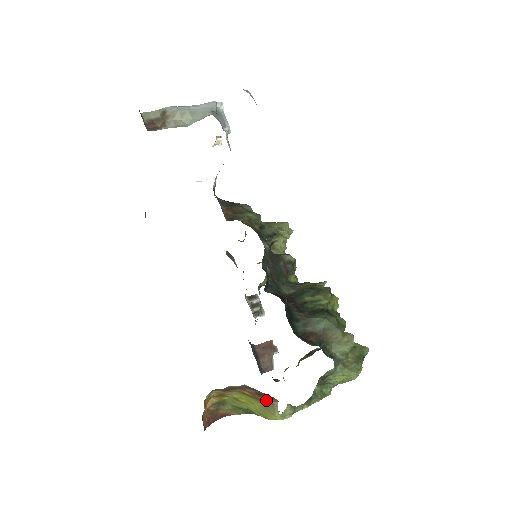
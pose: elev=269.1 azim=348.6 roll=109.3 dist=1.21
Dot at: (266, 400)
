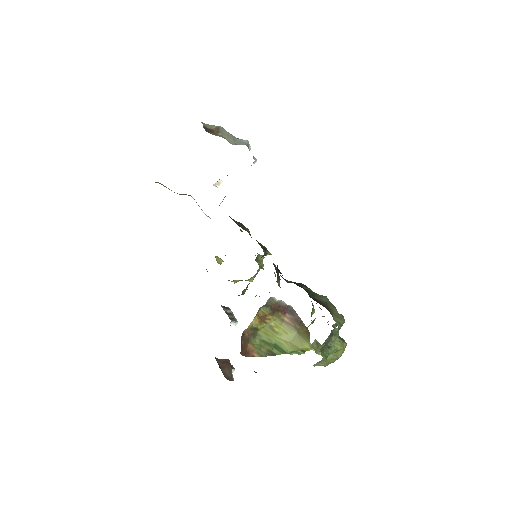
Dot at: (301, 329)
